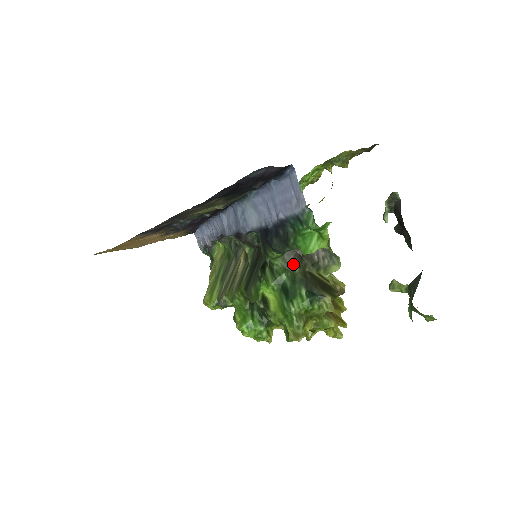
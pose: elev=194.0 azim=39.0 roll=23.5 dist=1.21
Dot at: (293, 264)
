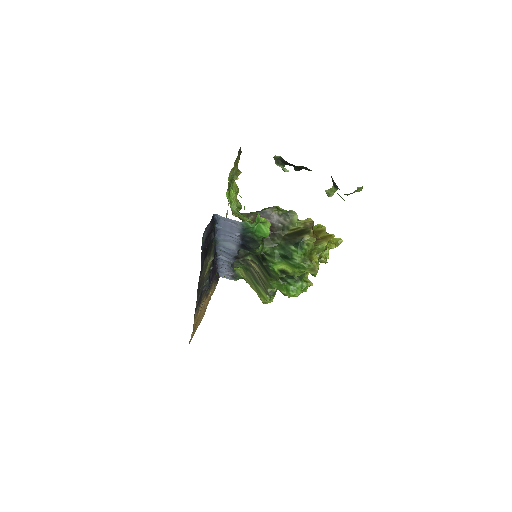
Dot at: (274, 241)
